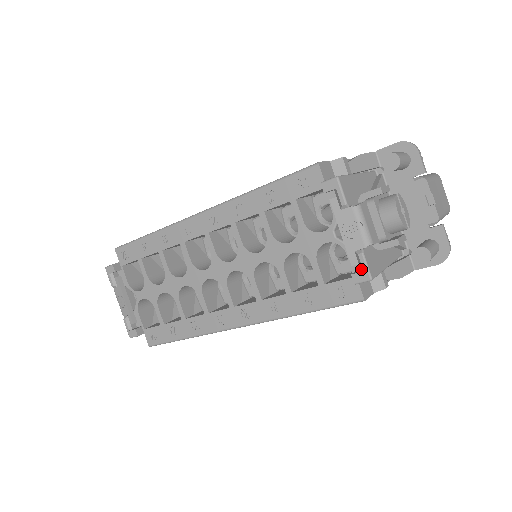
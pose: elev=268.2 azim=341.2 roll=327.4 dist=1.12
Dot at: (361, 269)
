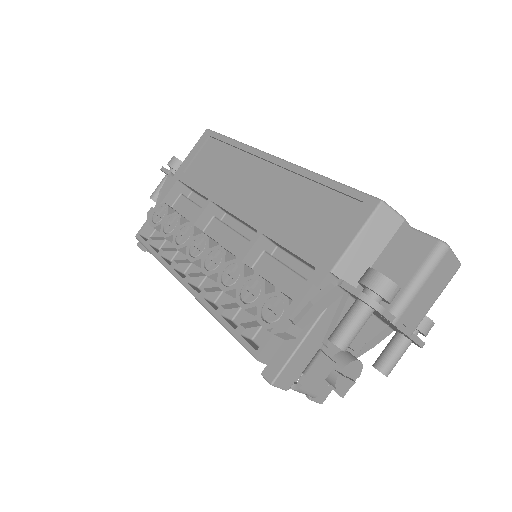
Dot at: occluded
